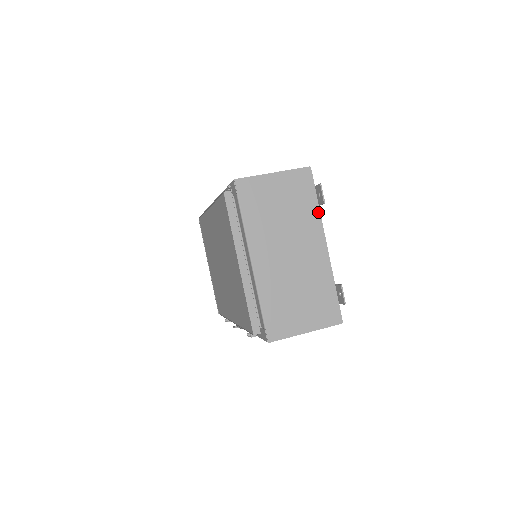
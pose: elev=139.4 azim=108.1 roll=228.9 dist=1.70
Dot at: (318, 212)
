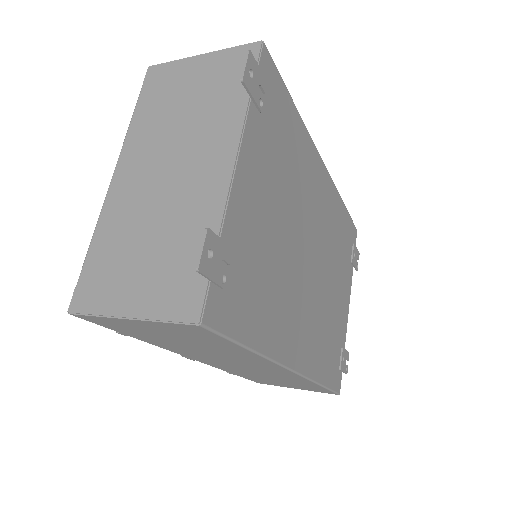
Dot at: (244, 108)
